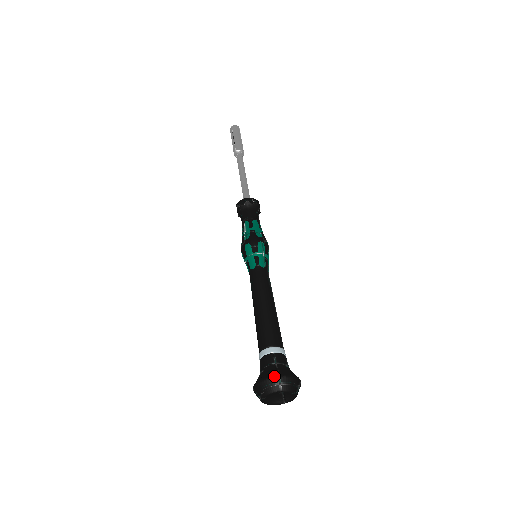
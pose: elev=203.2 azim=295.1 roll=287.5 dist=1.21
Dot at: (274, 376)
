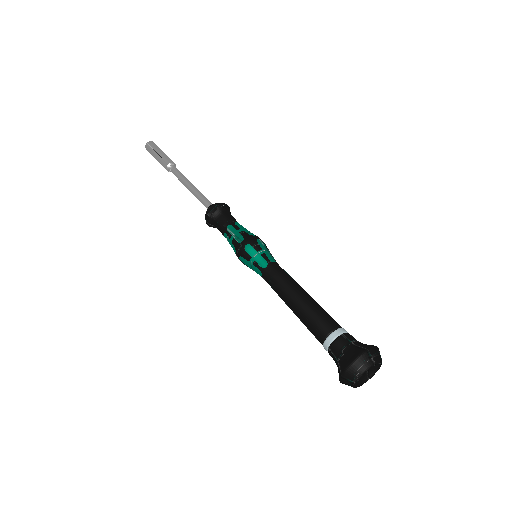
Dot at: (363, 352)
